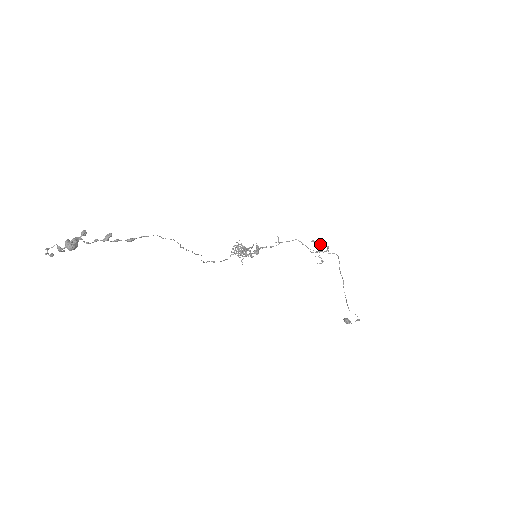
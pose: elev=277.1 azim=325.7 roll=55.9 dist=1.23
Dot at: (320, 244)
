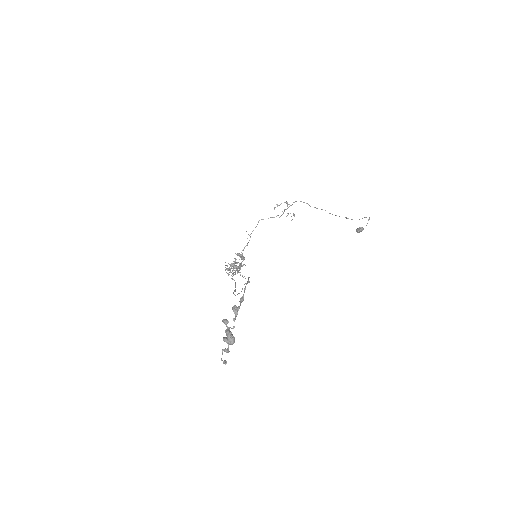
Dot at: occluded
